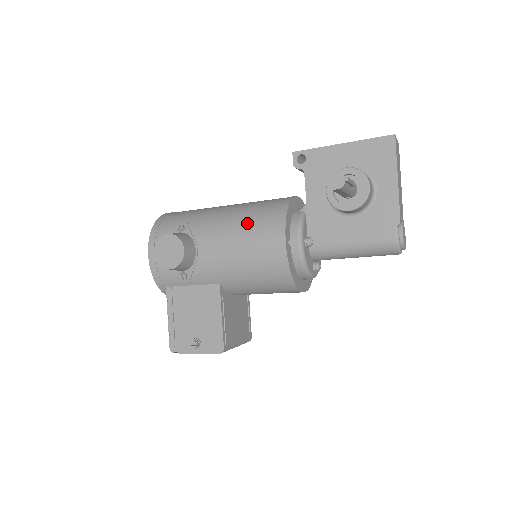
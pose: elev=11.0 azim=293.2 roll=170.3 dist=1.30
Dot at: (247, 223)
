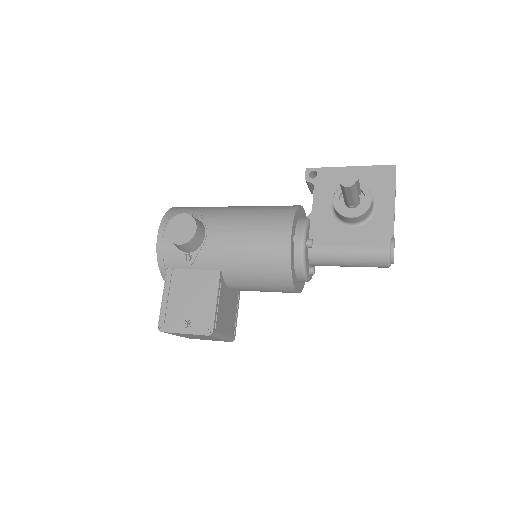
Dot at: (258, 217)
